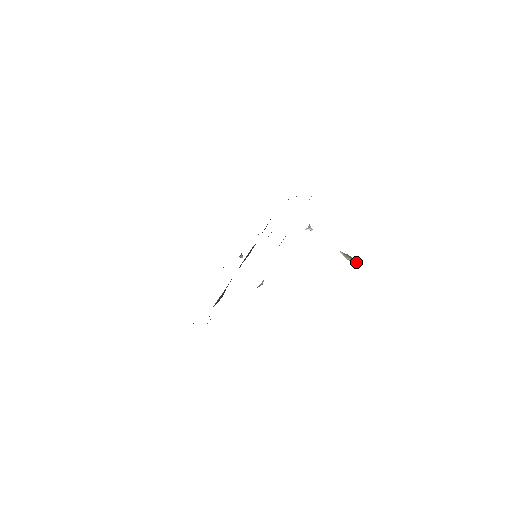
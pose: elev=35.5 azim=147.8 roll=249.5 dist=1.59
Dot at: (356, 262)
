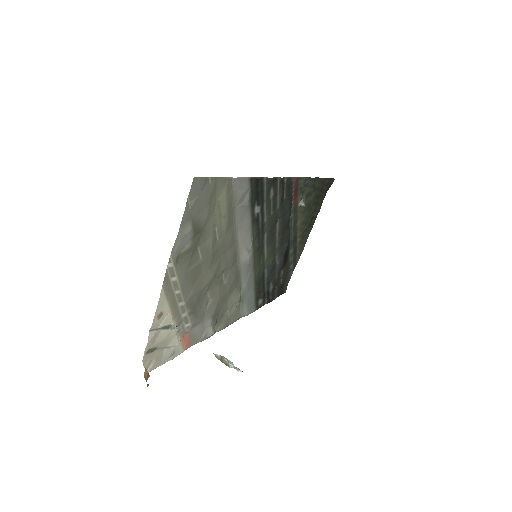
Dot at: (235, 368)
